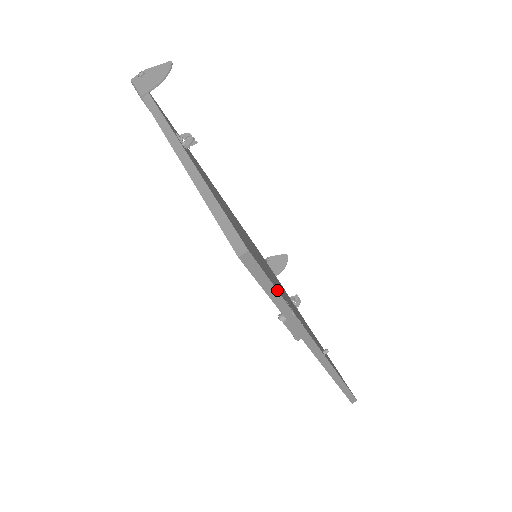
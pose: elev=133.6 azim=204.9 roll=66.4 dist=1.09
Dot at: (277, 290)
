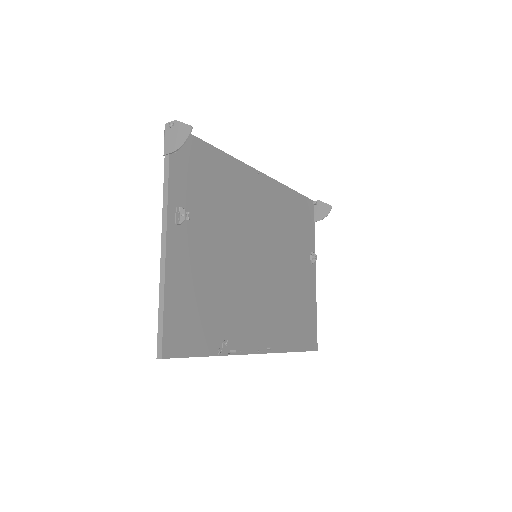
Dot at: occluded
